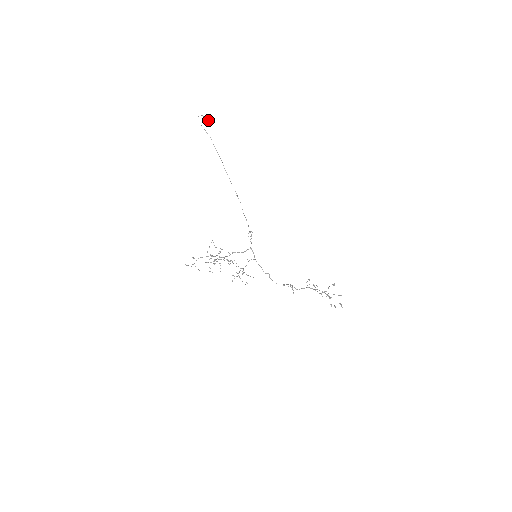
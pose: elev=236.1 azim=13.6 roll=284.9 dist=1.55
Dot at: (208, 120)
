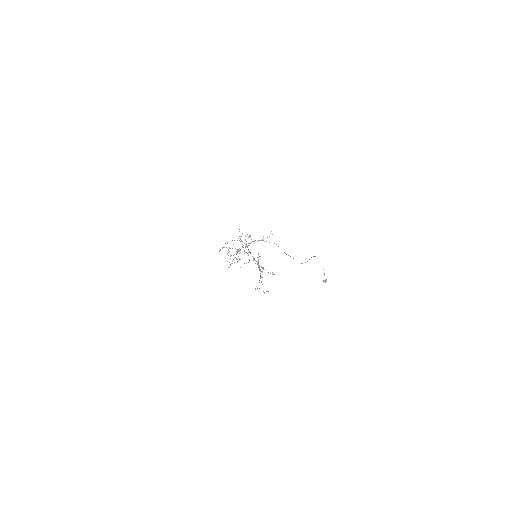
Dot at: (325, 279)
